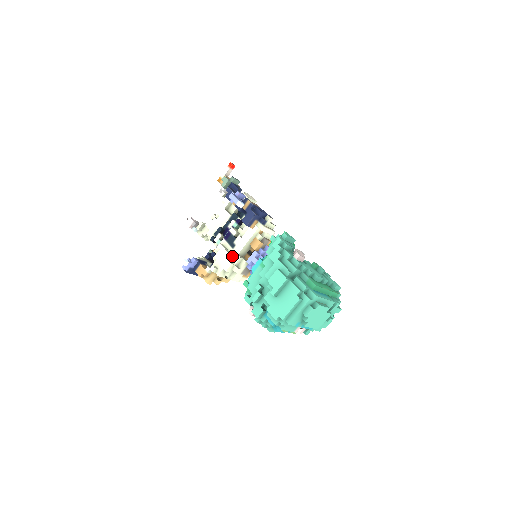
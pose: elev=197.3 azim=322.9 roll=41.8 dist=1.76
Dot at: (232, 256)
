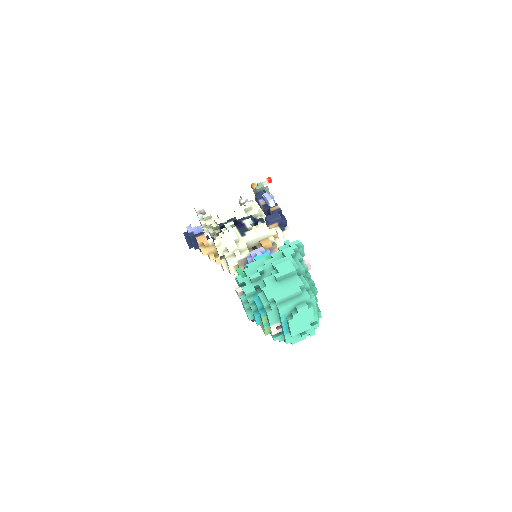
Dot at: (239, 242)
